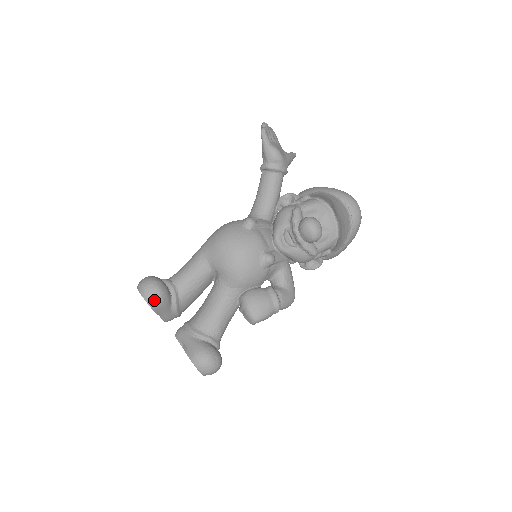
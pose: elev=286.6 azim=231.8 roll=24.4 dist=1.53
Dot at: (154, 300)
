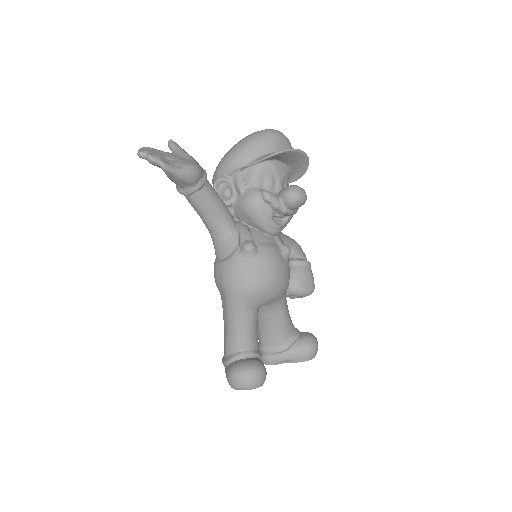
Dot at: (265, 378)
